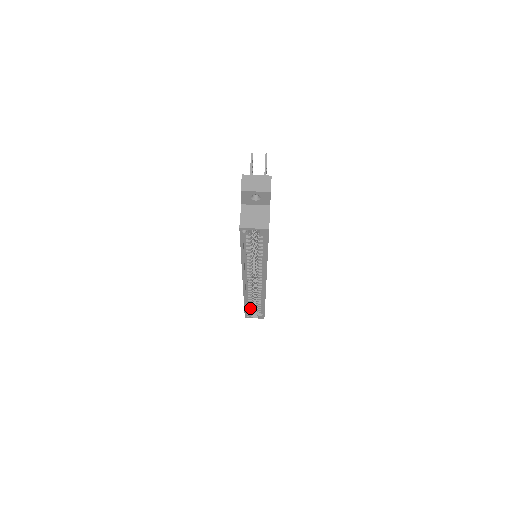
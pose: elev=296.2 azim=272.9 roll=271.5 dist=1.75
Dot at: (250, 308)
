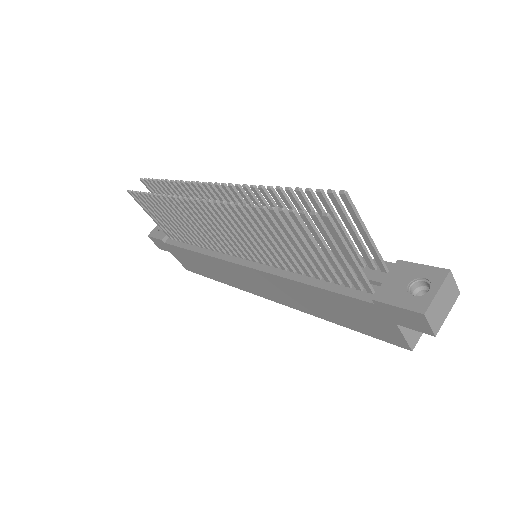
Dot at: occluded
